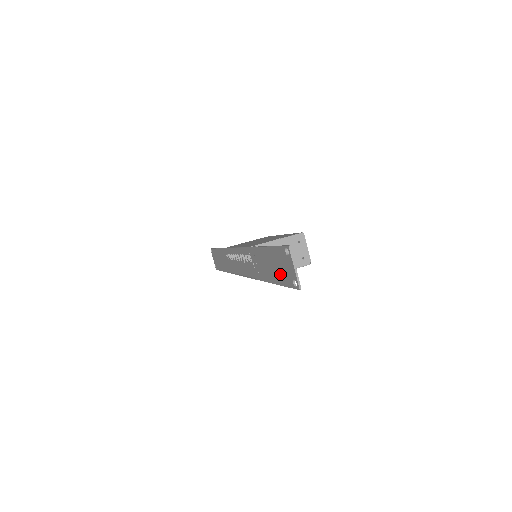
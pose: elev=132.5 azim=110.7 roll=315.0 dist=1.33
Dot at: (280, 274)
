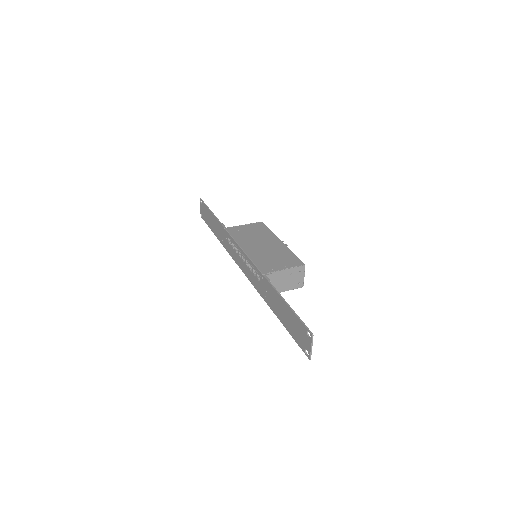
Dot at: (293, 330)
